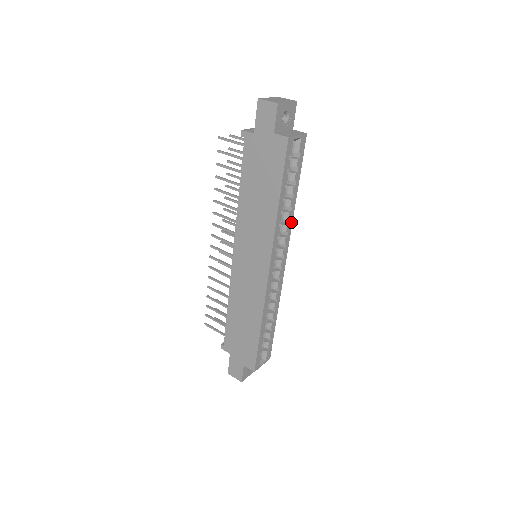
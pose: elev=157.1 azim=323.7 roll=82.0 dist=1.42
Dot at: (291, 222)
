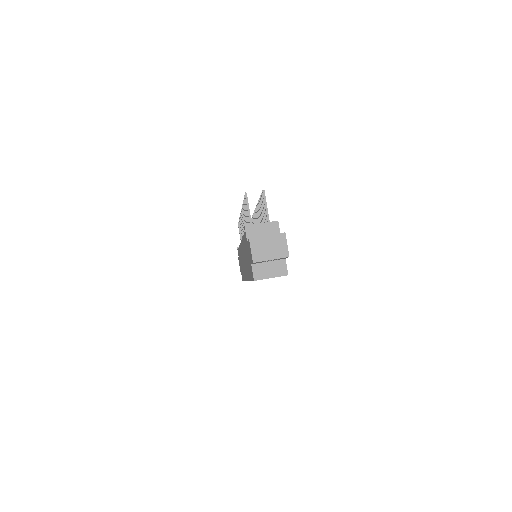
Dot at: occluded
